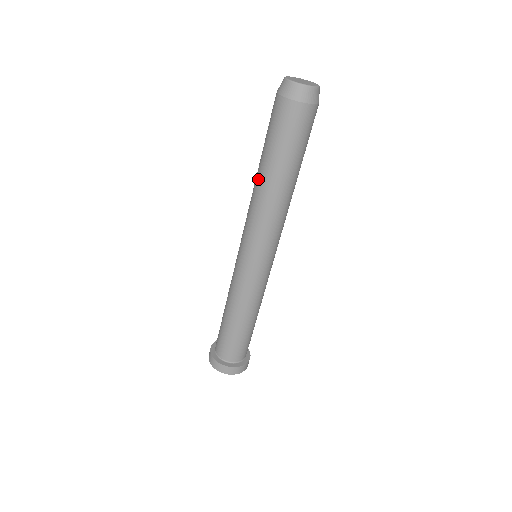
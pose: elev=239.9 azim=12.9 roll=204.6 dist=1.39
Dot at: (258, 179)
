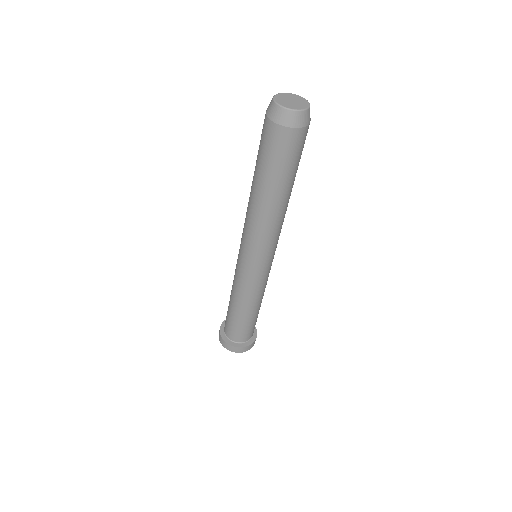
Dot at: (258, 199)
